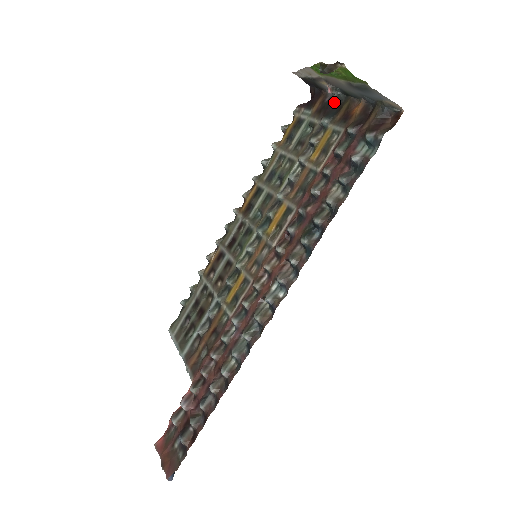
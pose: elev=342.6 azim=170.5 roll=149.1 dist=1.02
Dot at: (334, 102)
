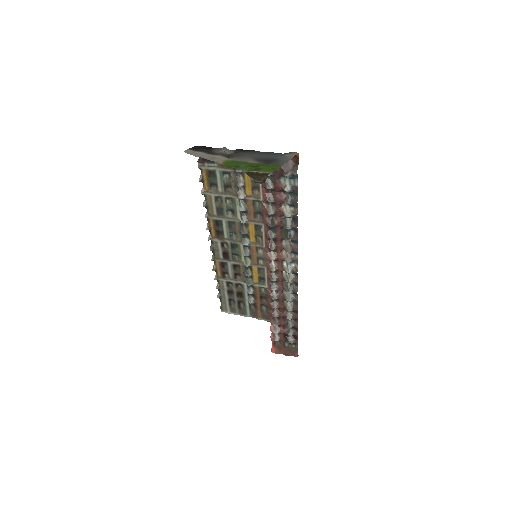
Dot at: occluded
